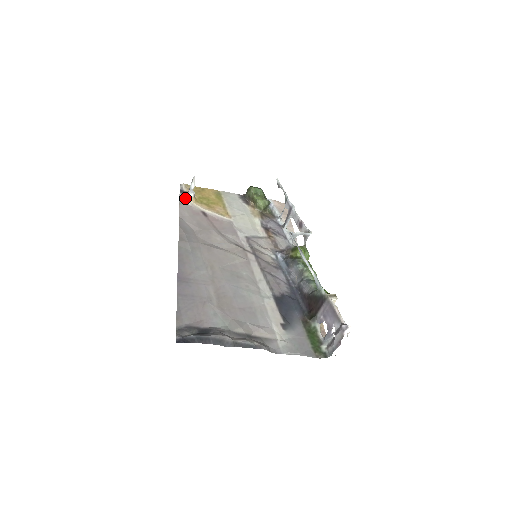
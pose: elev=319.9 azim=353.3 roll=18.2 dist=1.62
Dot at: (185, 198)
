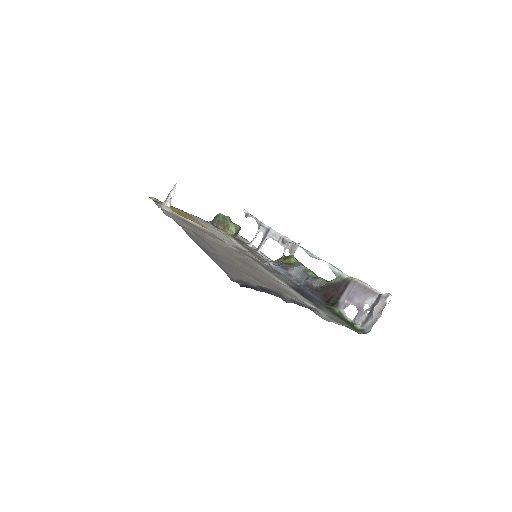
Dot at: (162, 206)
